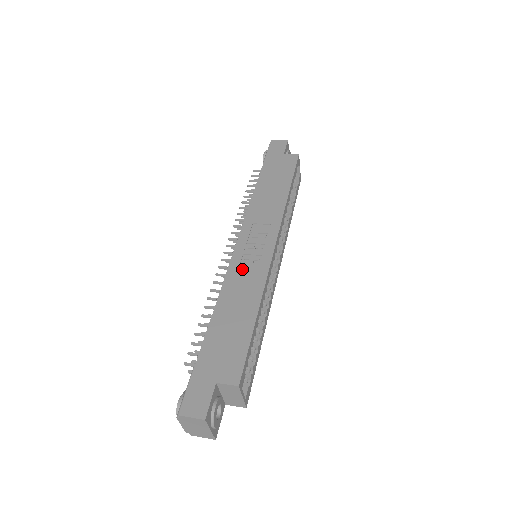
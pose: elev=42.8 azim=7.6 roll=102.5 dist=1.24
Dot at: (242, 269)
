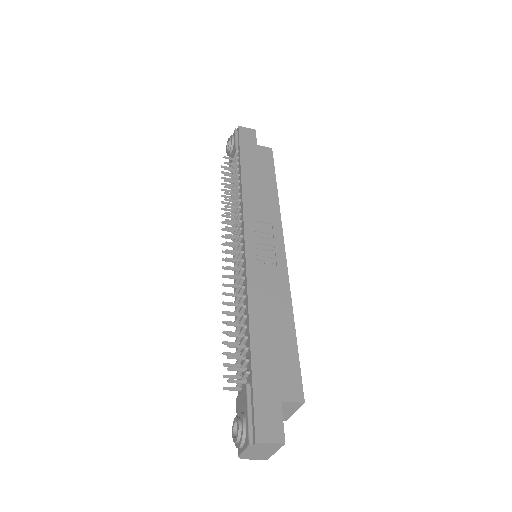
Dot at: (262, 272)
